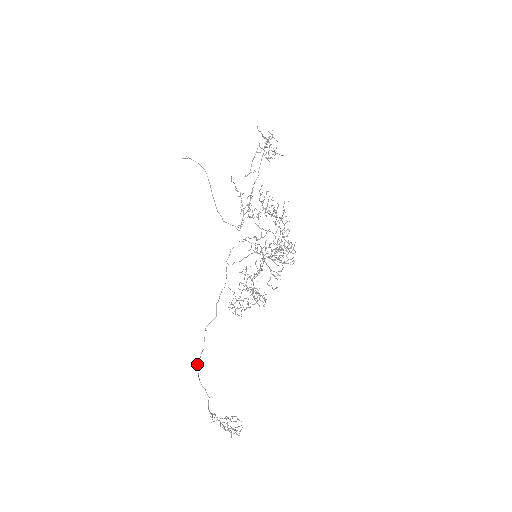
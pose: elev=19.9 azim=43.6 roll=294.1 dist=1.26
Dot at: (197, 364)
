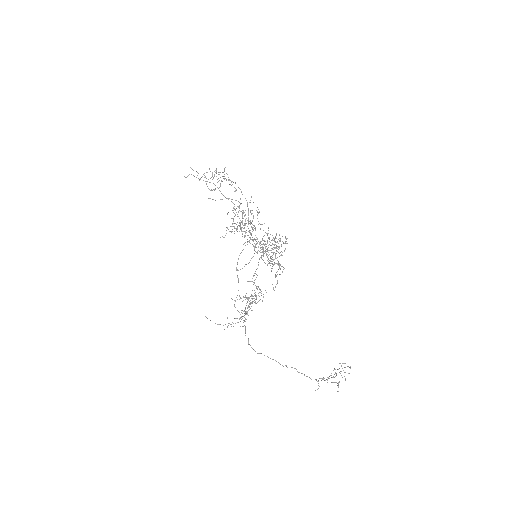
Dot at: occluded
